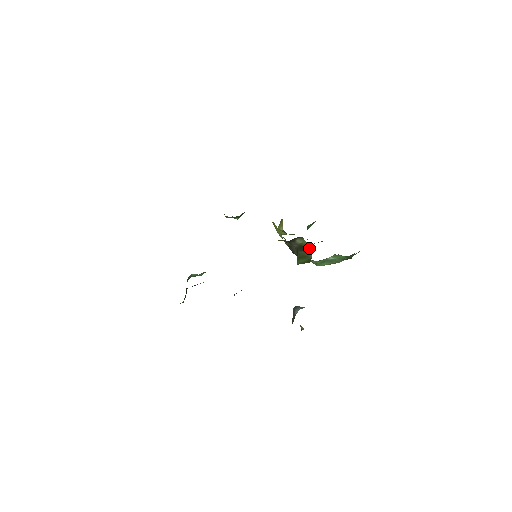
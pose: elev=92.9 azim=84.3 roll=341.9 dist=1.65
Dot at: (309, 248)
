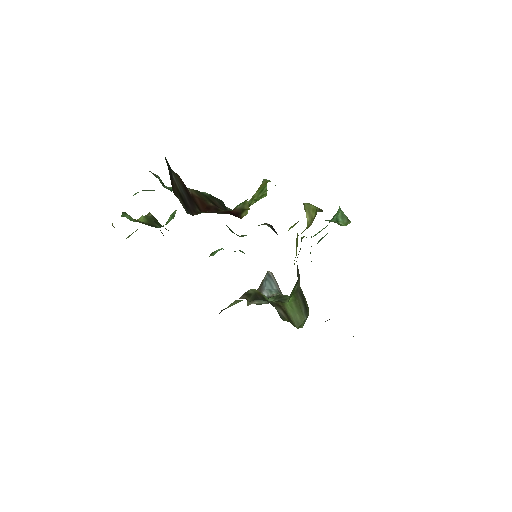
Dot at: (308, 314)
